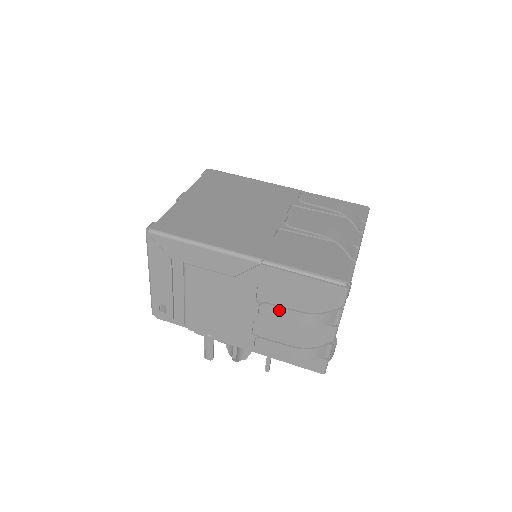
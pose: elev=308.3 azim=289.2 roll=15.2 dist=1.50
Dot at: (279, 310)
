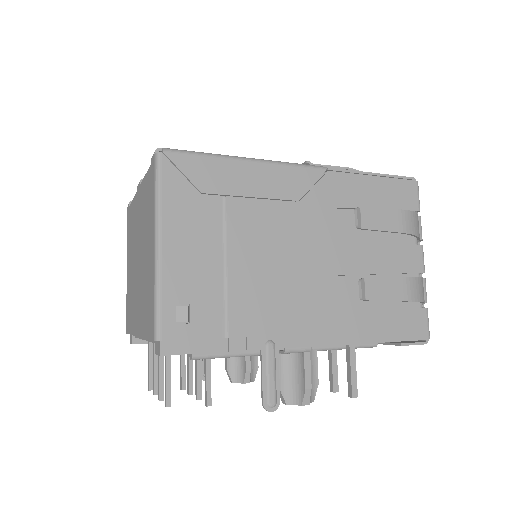
Dot at: (377, 214)
